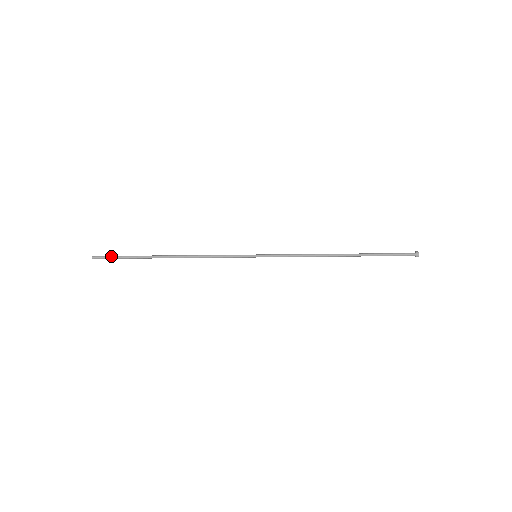
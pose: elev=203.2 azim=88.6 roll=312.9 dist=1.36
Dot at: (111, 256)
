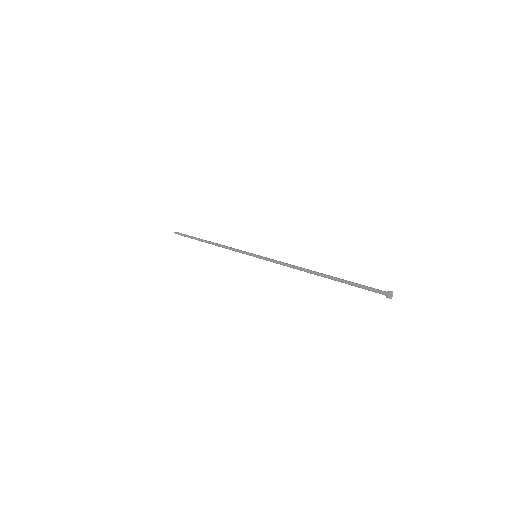
Dot at: (182, 234)
